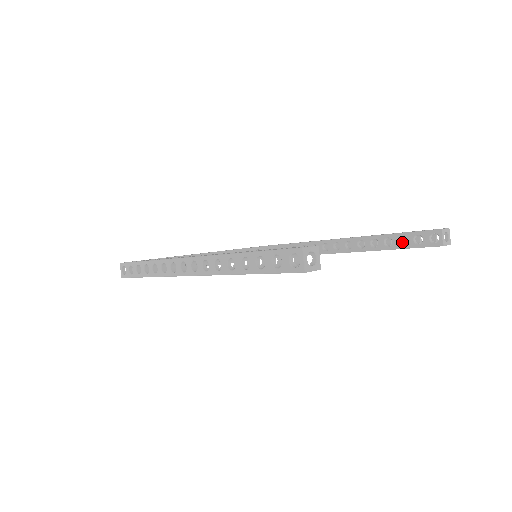
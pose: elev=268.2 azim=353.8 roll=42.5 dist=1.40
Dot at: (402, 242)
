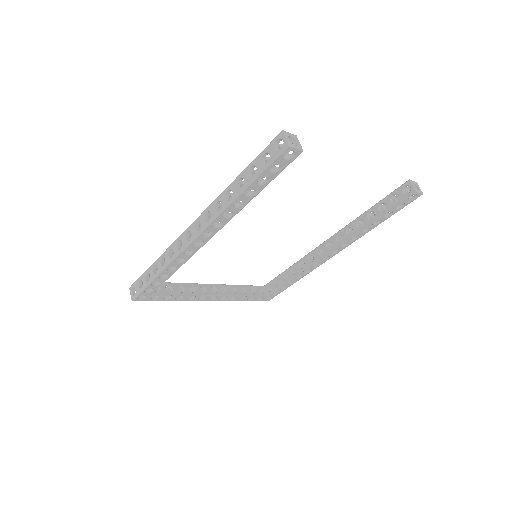
Dot at: occluded
